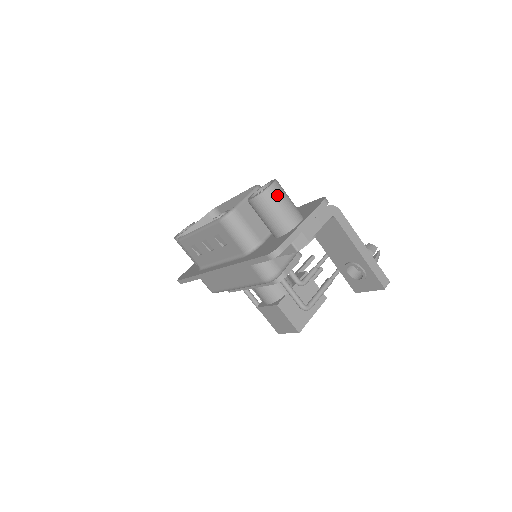
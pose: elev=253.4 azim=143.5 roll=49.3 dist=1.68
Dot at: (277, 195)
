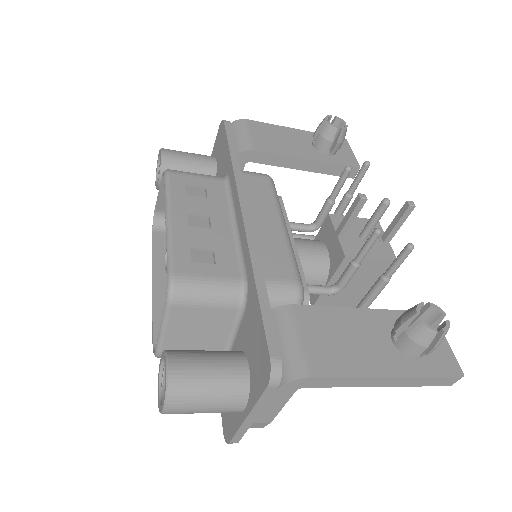
Dot at: (183, 412)
